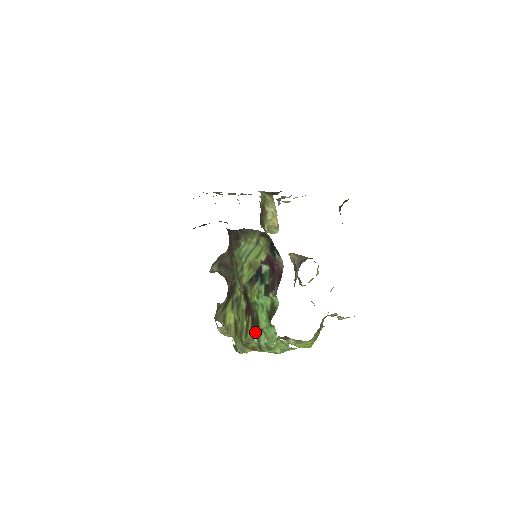
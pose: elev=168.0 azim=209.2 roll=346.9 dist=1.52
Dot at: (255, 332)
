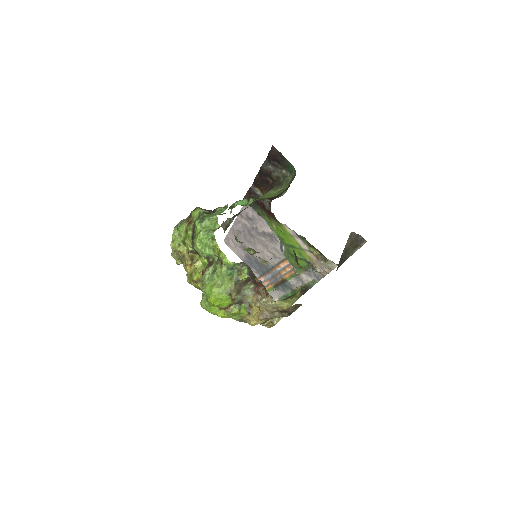
Dot at: (209, 210)
